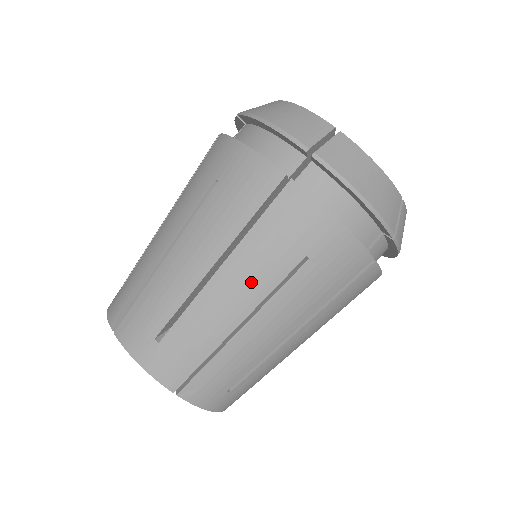
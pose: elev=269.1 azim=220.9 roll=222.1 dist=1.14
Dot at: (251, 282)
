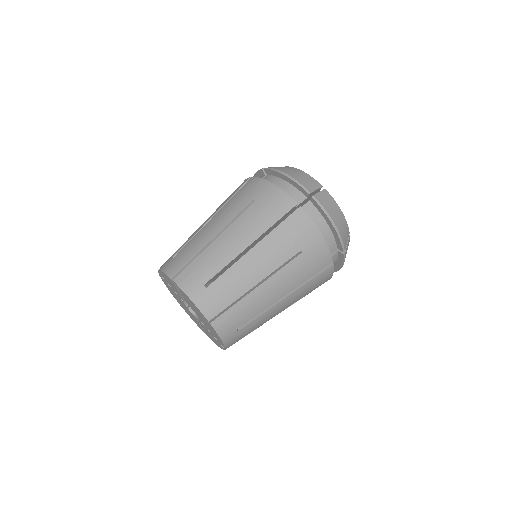
Dot at: (224, 217)
